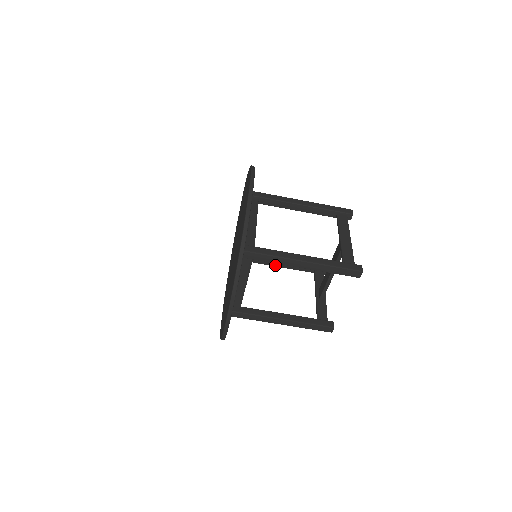
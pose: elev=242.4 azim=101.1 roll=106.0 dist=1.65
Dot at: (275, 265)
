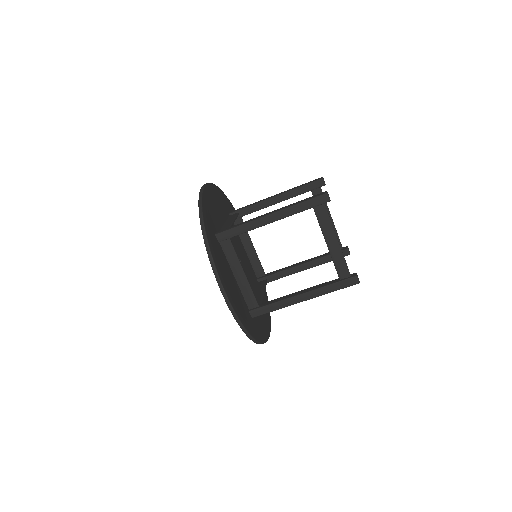
Dot at: occluded
